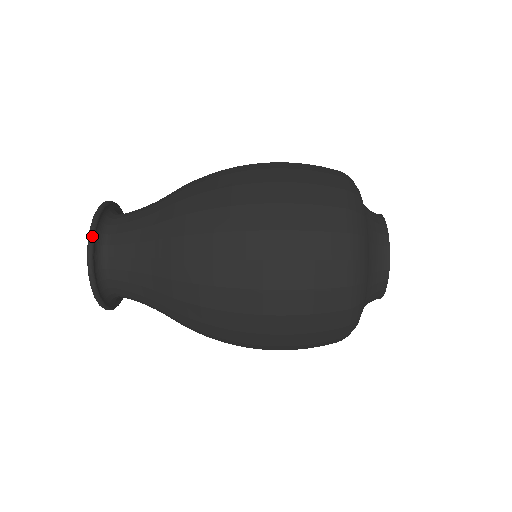
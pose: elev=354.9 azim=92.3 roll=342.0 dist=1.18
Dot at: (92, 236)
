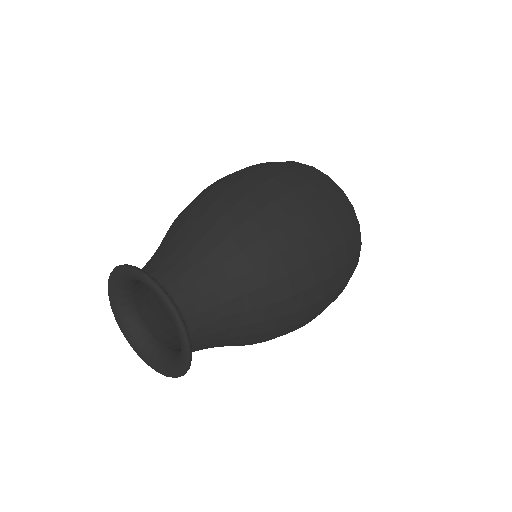
Dot at: (176, 307)
